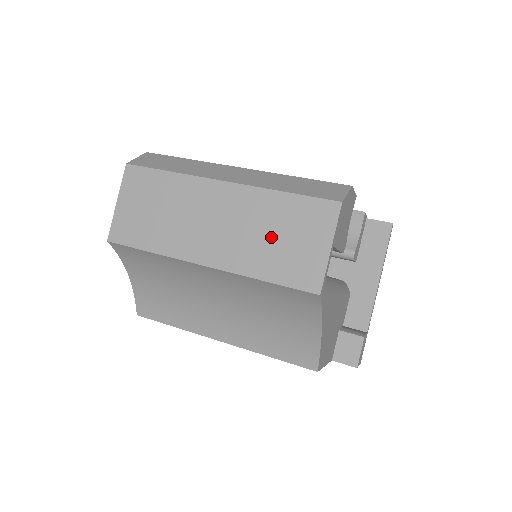
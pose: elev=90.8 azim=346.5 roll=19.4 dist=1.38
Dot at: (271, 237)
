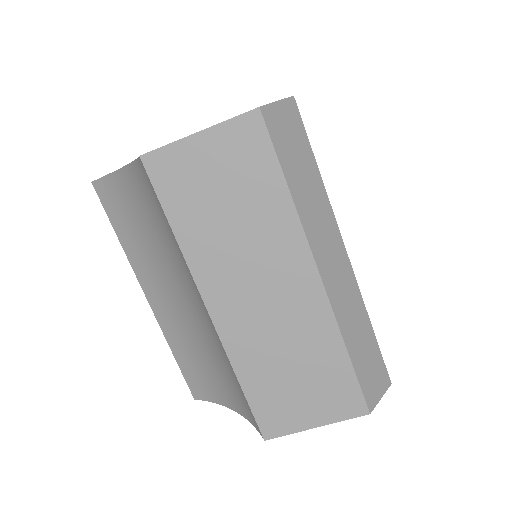
Dot at: (289, 366)
